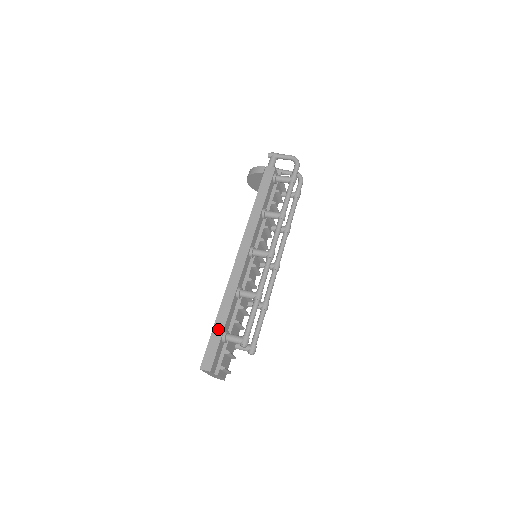
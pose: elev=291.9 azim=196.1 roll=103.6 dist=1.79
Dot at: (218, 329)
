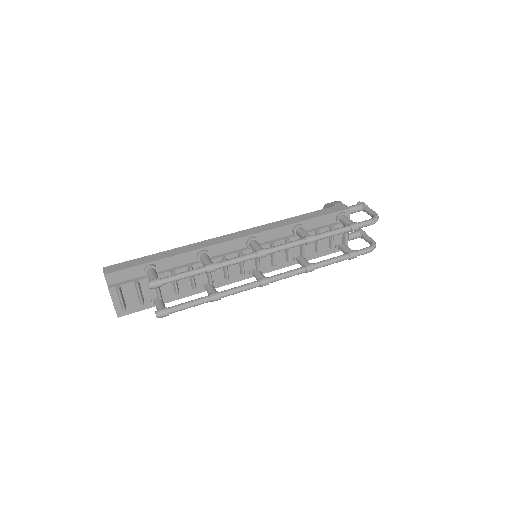
Dot at: (152, 258)
